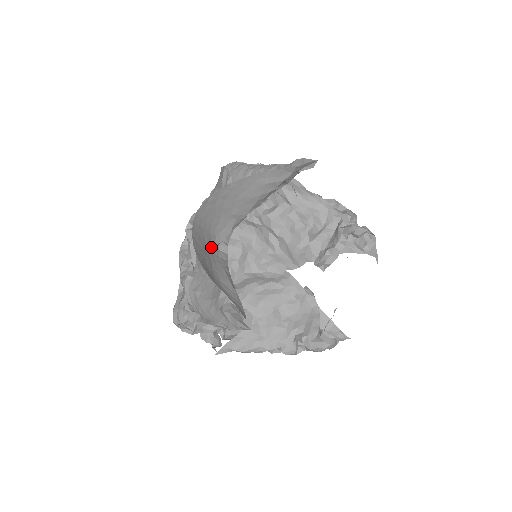
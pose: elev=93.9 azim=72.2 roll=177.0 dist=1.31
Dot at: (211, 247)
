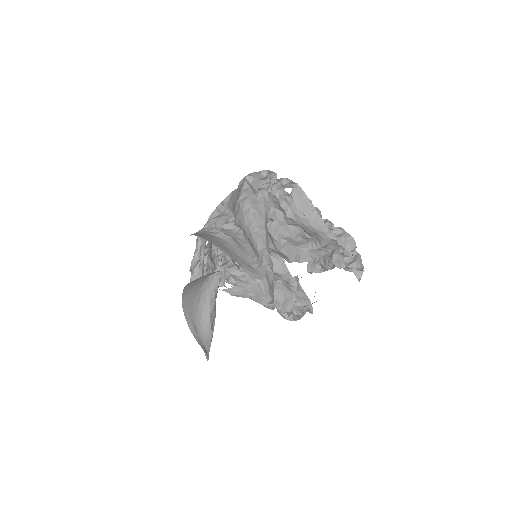
Dot at: (206, 279)
